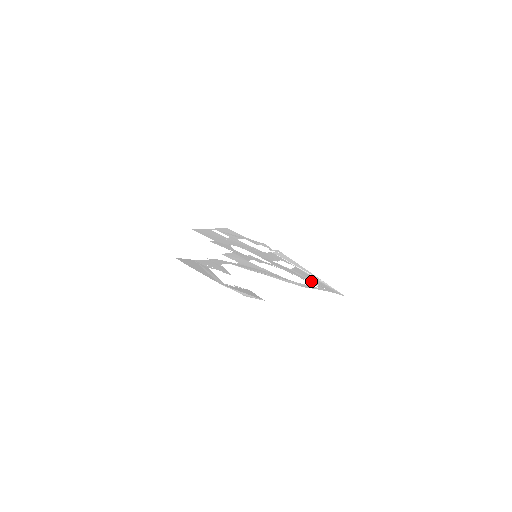
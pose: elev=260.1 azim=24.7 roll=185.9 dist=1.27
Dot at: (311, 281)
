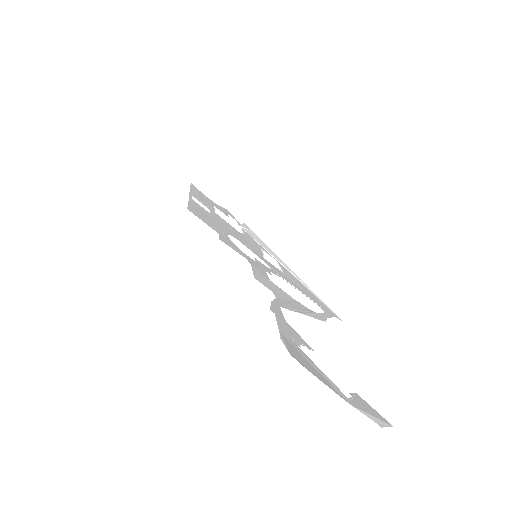
Dot at: (311, 297)
